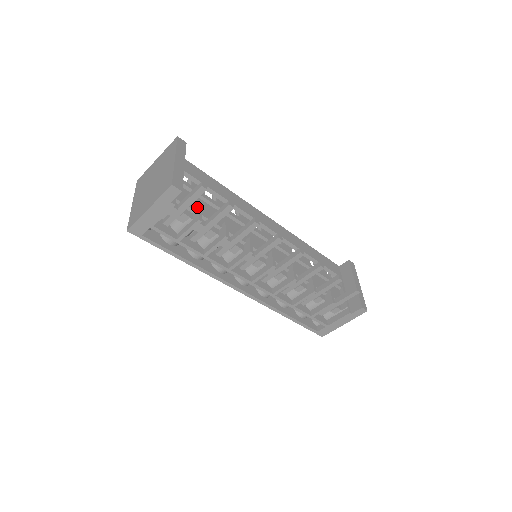
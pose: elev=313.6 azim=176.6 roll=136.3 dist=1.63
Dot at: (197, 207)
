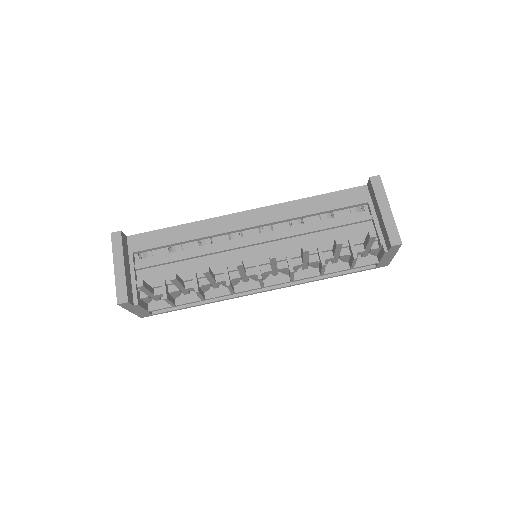
Dot at: (161, 282)
